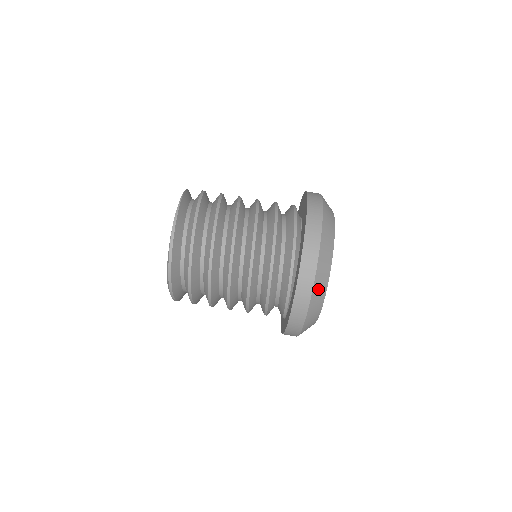
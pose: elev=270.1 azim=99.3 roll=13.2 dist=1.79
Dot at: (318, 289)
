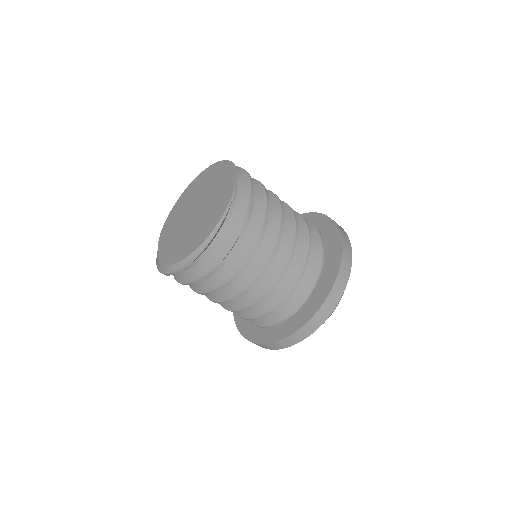
Dot at: occluded
